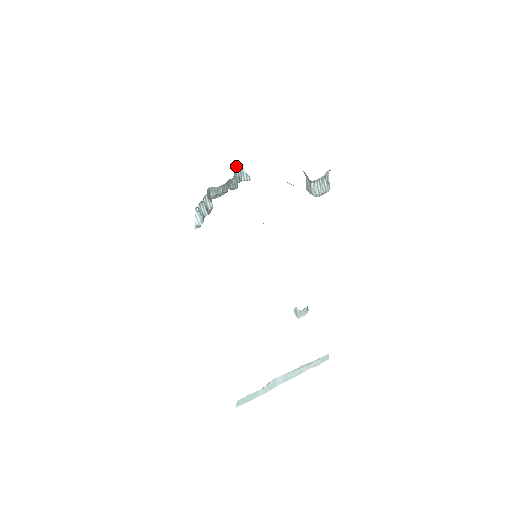
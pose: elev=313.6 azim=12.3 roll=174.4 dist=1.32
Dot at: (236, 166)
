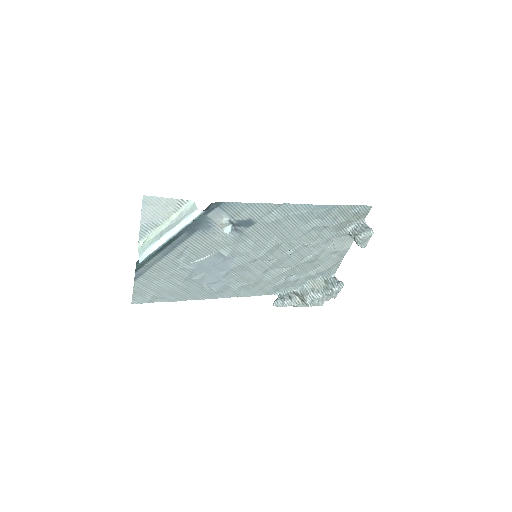
Dot at: (329, 279)
